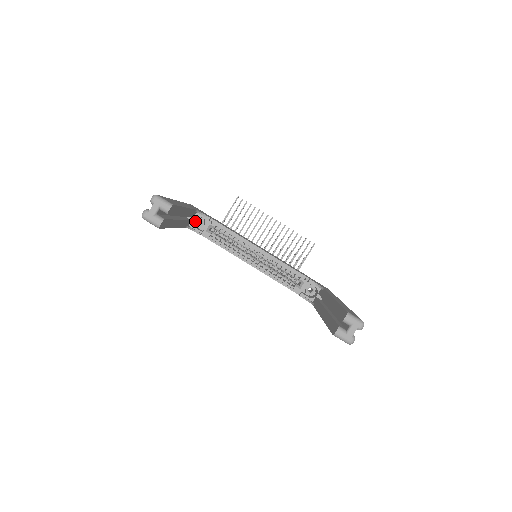
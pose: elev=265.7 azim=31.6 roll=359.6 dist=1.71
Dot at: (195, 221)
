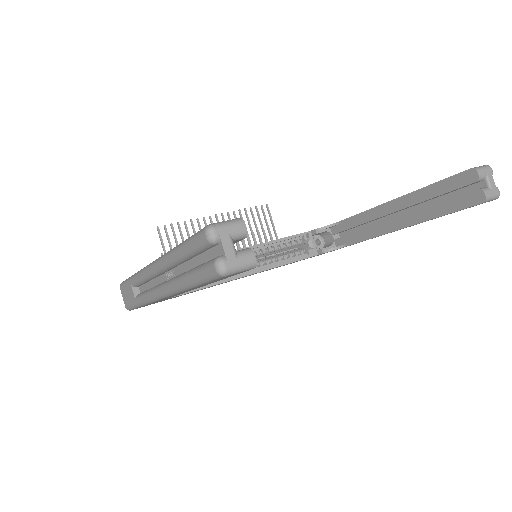
Dot at: occluded
